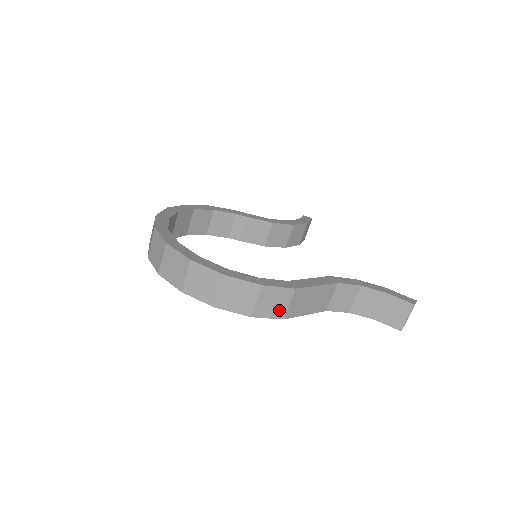
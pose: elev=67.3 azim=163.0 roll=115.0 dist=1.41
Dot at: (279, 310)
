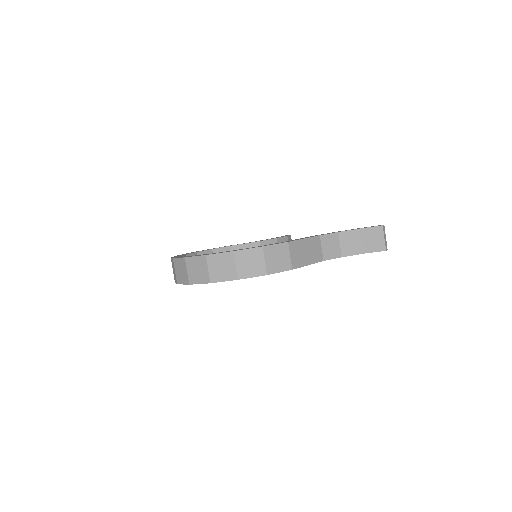
Dot at: (285, 263)
